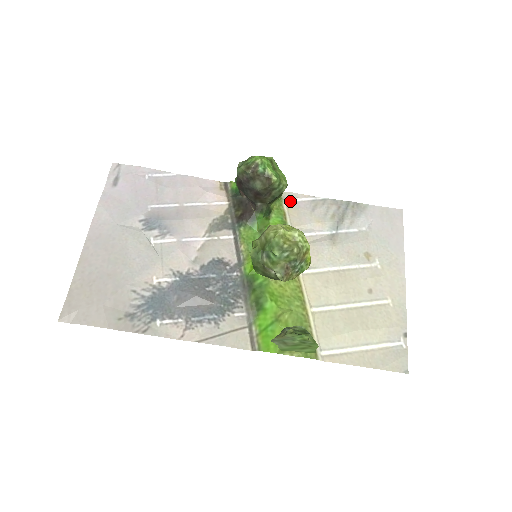
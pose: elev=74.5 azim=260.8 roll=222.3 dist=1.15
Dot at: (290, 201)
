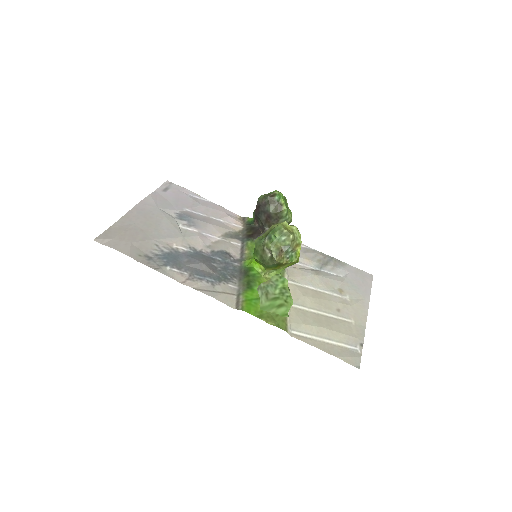
Dot at: occluded
